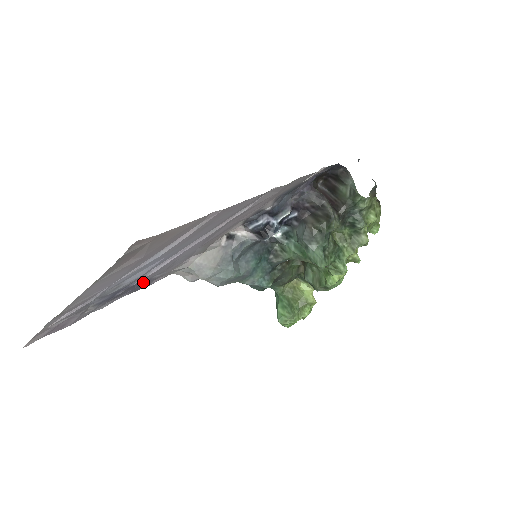
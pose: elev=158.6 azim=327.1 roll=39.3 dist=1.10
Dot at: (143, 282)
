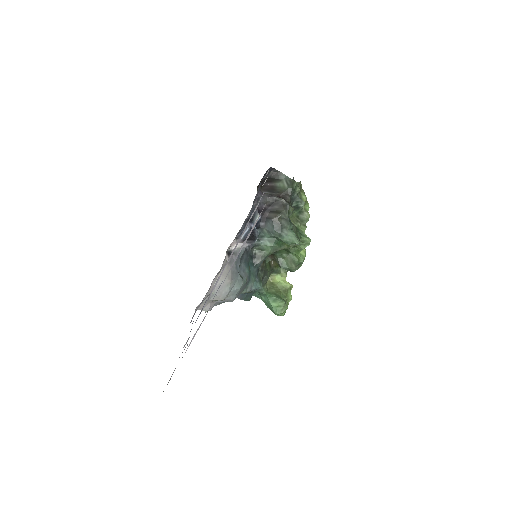
Dot at: occluded
